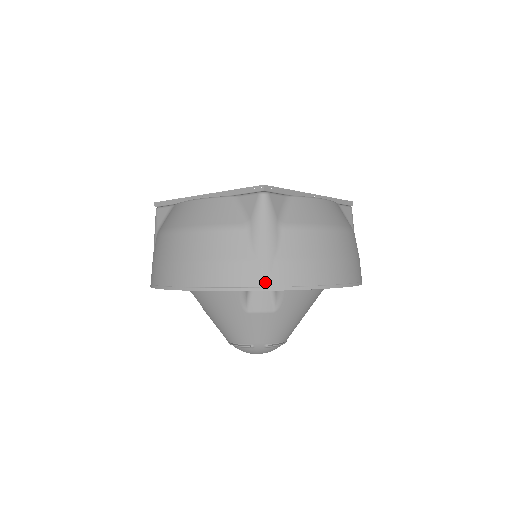
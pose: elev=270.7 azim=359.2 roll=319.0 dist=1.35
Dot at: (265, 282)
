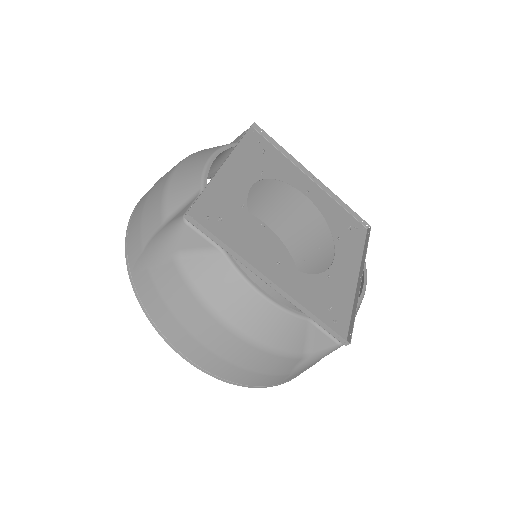
Dot at: (283, 382)
